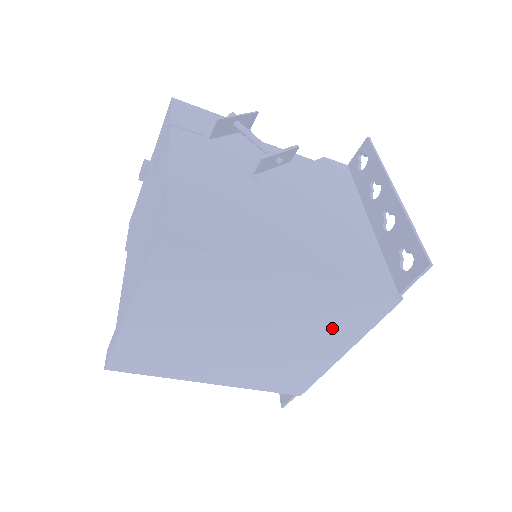
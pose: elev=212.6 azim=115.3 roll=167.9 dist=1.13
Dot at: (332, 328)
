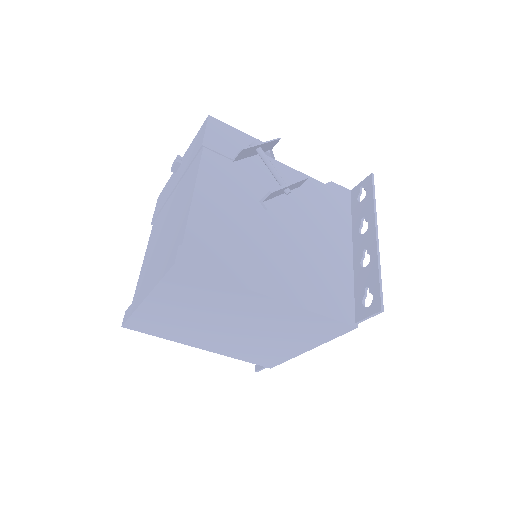
Dot at: (300, 334)
